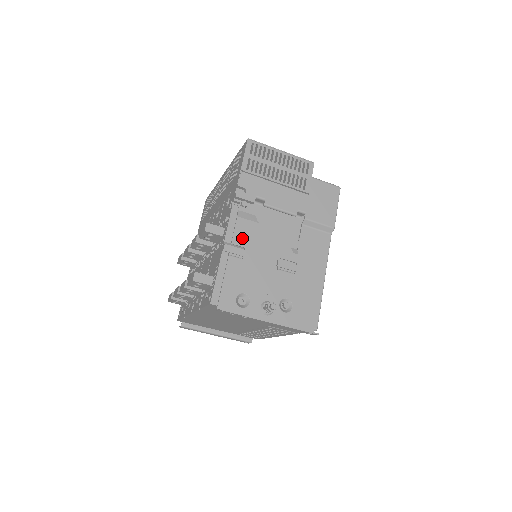
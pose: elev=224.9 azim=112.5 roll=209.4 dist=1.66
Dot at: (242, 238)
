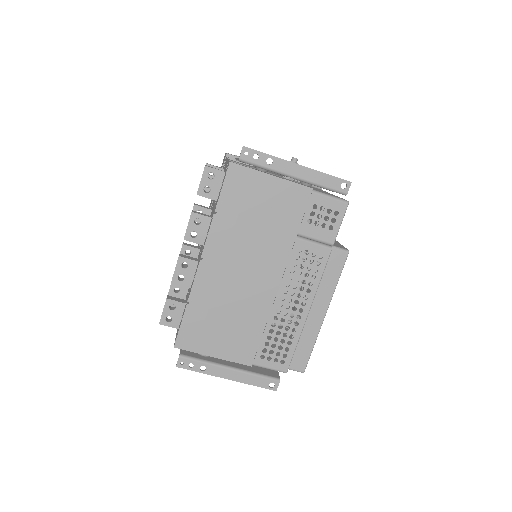
Dot at: occluded
